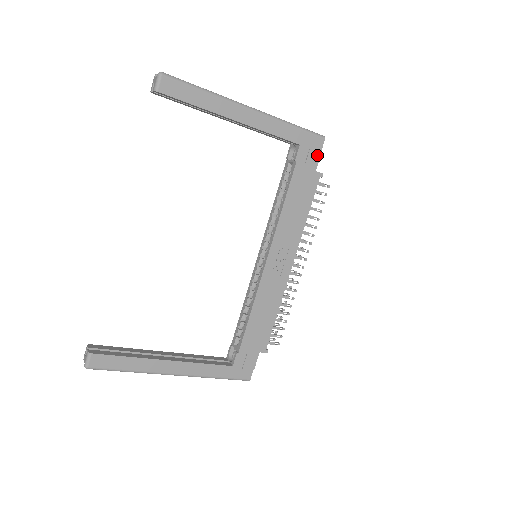
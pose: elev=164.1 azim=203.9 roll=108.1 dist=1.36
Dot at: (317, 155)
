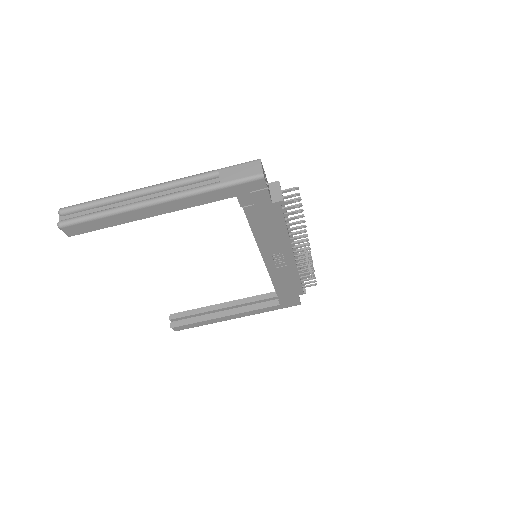
Dot at: (264, 193)
